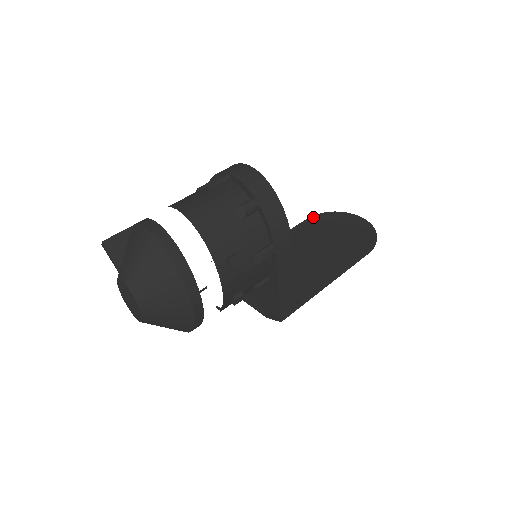
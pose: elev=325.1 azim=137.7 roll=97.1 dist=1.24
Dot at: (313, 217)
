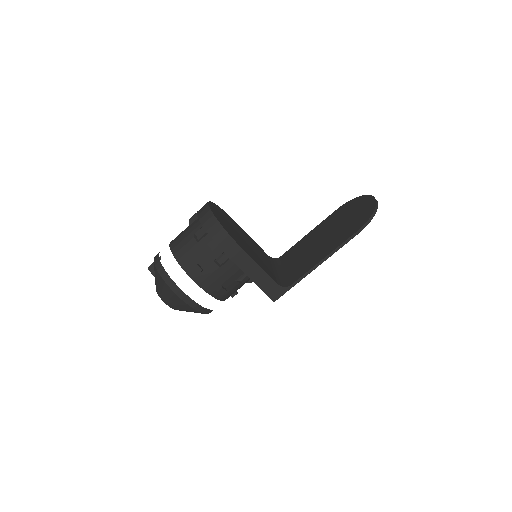
Dot at: (342, 206)
